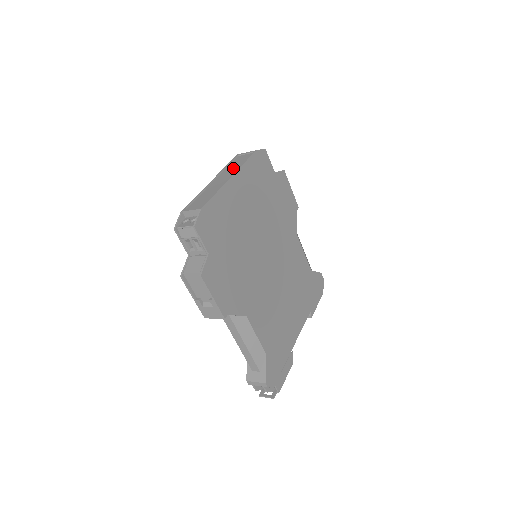
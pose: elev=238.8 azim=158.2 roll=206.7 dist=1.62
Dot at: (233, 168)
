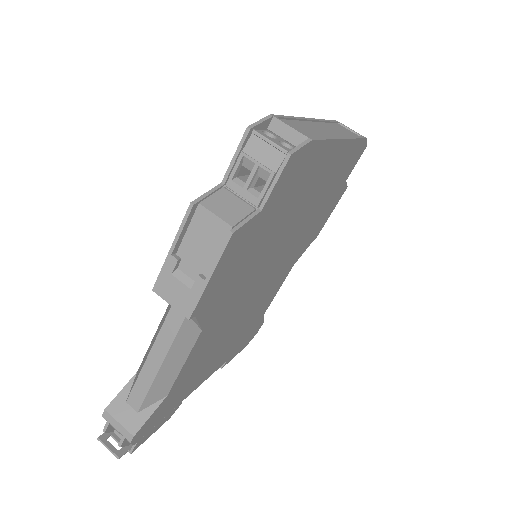
Dot at: (339, 131)
